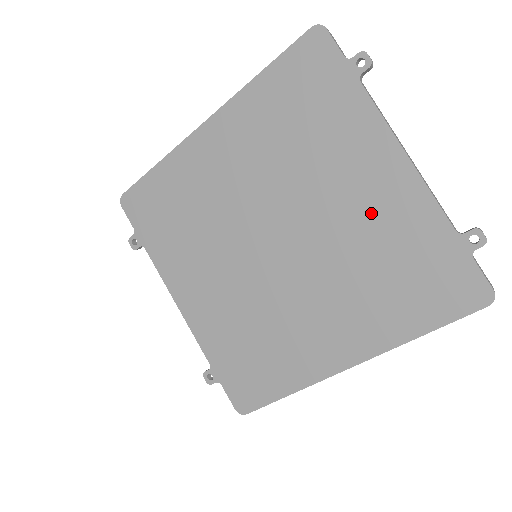
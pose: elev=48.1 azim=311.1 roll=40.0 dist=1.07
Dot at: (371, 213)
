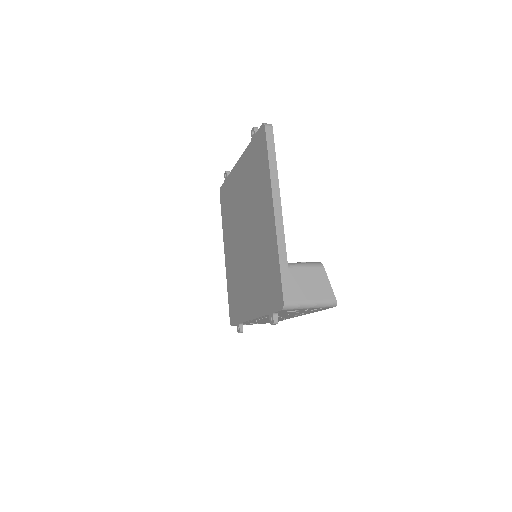
Dot at: (245, 181)
